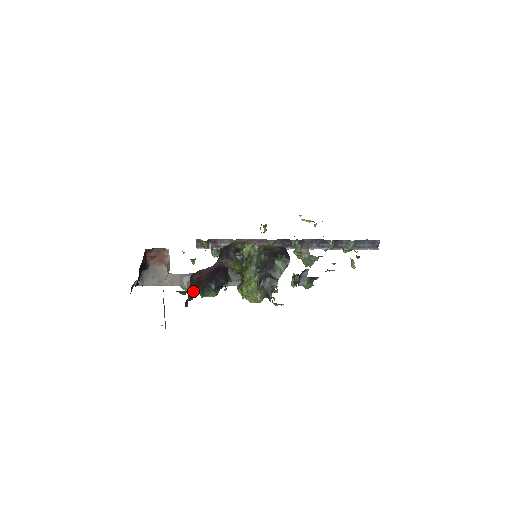
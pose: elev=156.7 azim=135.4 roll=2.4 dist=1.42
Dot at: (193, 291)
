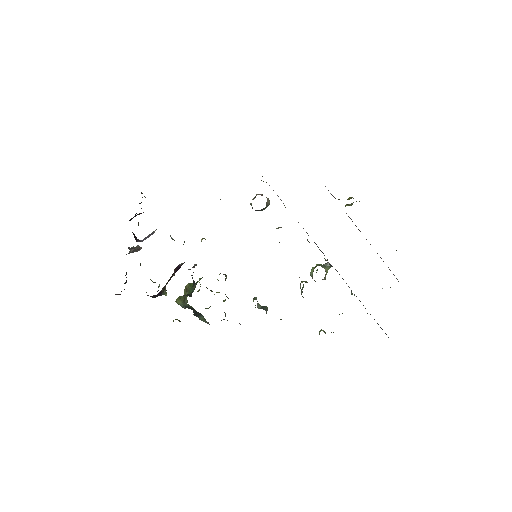
Dot at: (121, 291)
